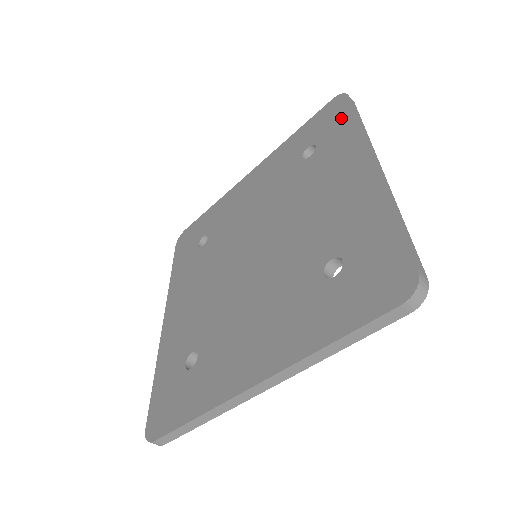
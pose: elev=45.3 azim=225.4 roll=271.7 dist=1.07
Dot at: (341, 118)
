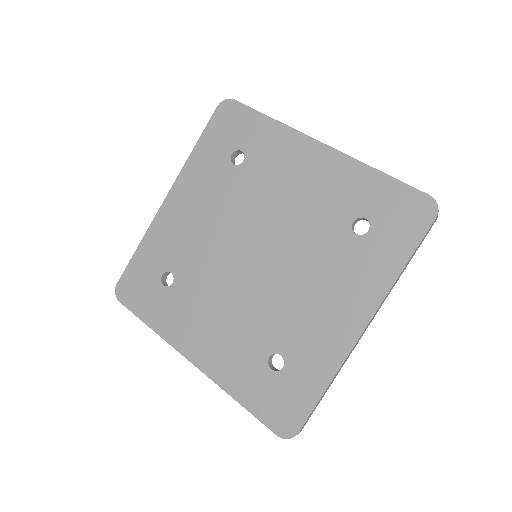
Dot at: (405, 239)
